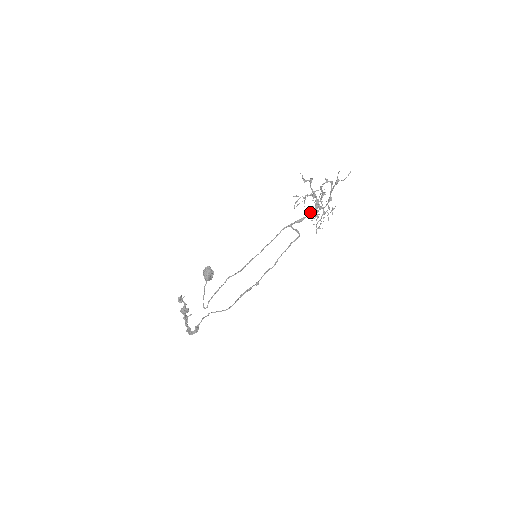
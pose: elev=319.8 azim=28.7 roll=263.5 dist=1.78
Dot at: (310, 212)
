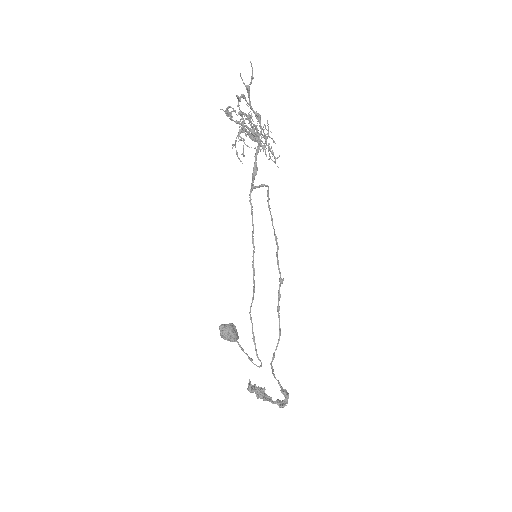
Dot at: occluded
